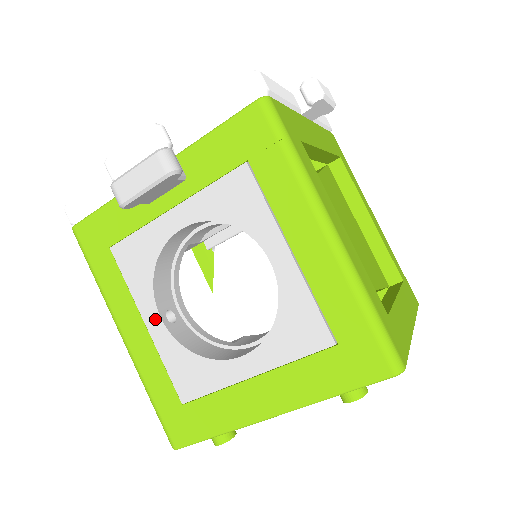
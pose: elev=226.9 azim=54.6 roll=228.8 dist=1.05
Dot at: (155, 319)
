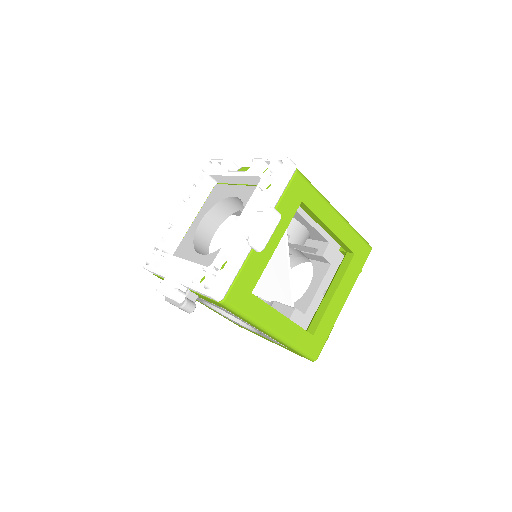
Dot at: occluded
